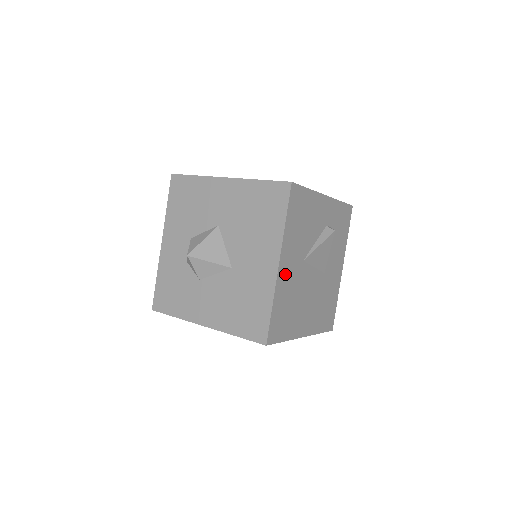
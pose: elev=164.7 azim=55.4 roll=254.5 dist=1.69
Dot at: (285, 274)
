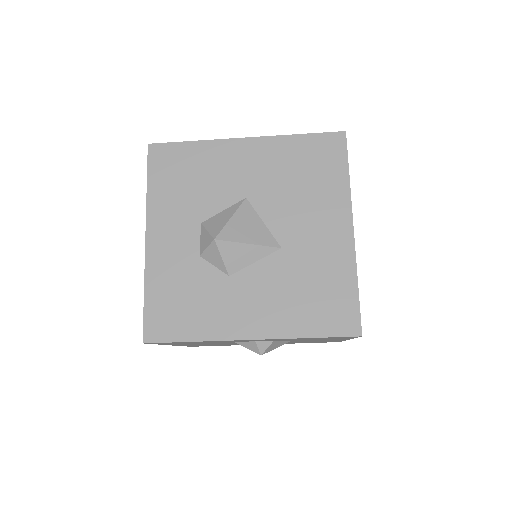
Dot at: occluded
